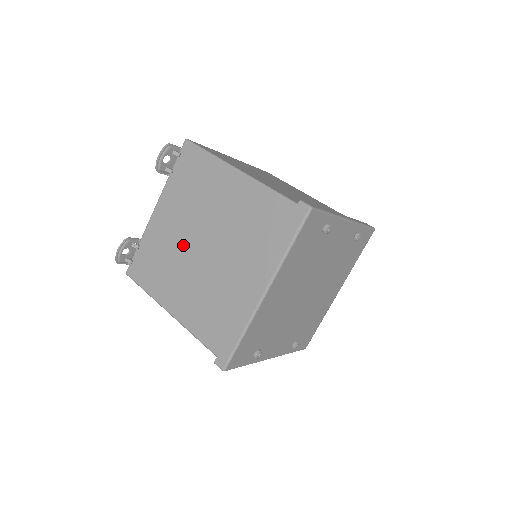
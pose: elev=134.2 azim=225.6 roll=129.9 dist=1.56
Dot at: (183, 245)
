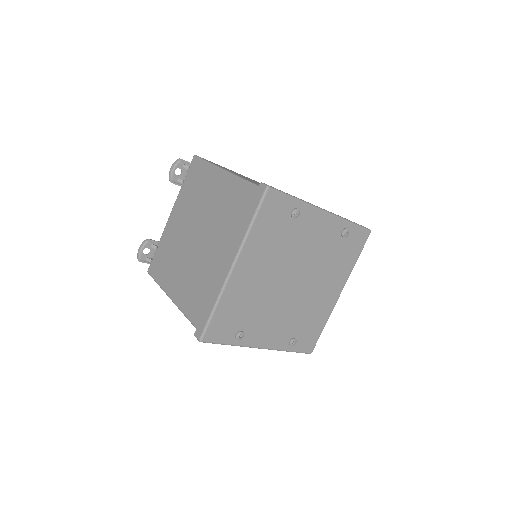
Dot at: (184, 239)
